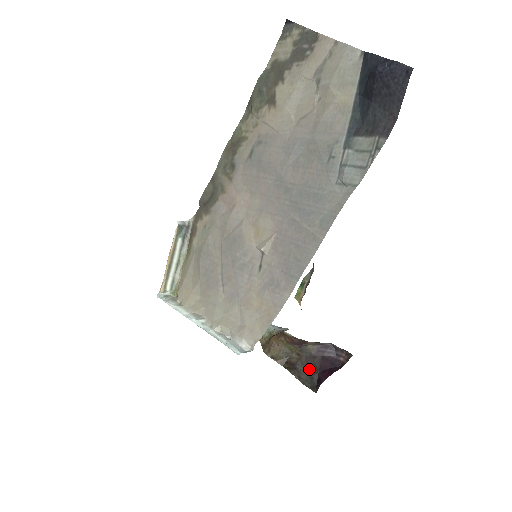
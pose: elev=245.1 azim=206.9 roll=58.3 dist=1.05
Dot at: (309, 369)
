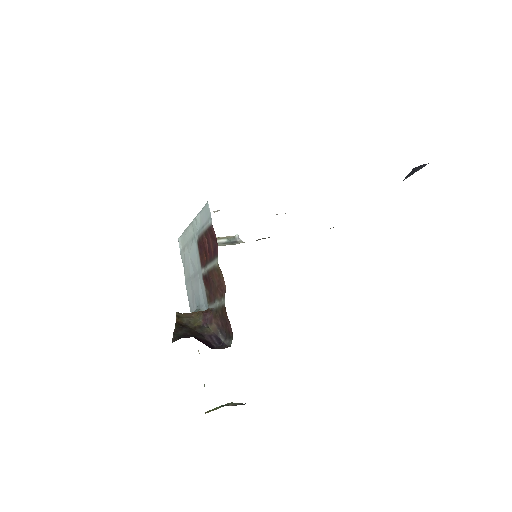
Dot at: (190, 333)
